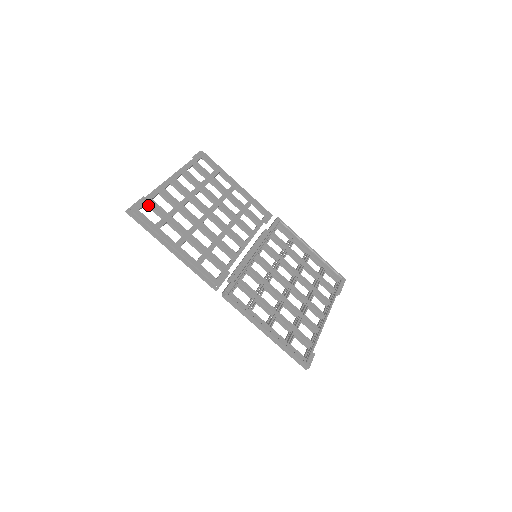
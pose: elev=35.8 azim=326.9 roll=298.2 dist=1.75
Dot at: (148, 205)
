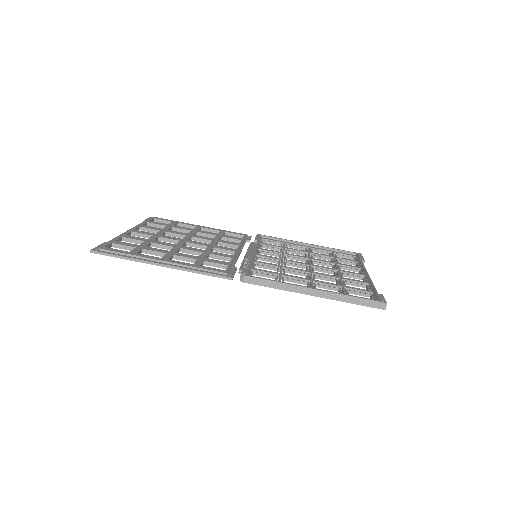
Dot at: (114, 245)
